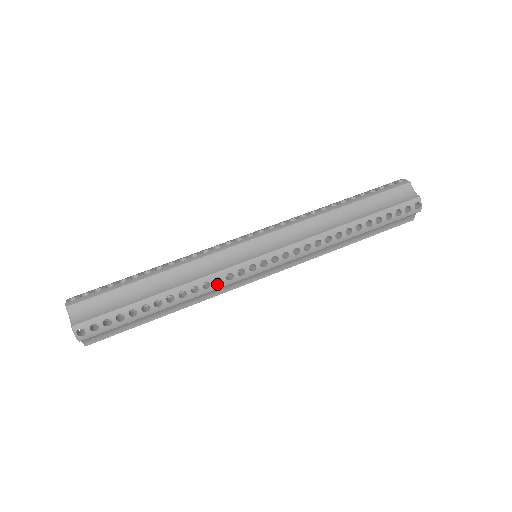
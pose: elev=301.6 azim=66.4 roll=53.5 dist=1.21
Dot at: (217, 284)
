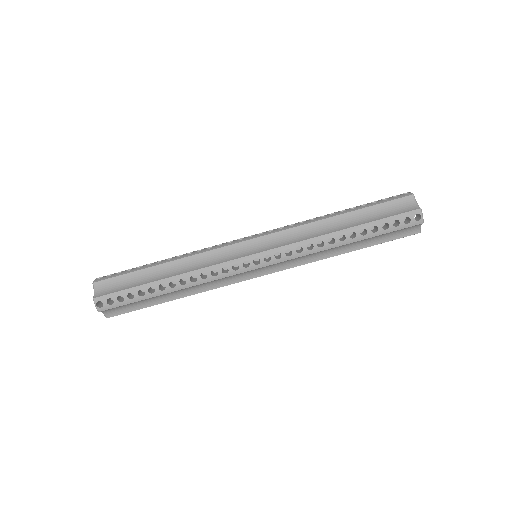
Dot at: occluded
